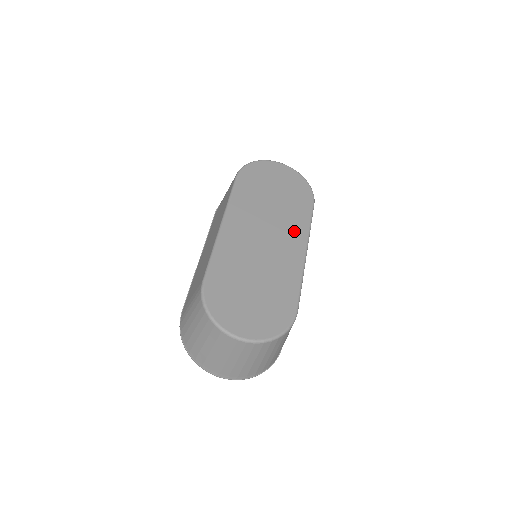
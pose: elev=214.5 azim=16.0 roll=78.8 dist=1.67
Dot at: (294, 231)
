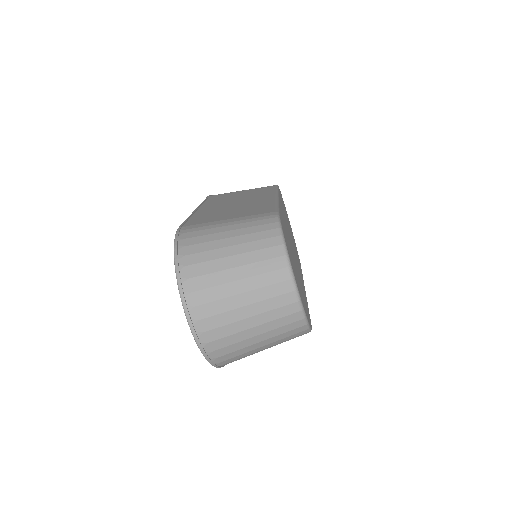
Dot at: occluded
